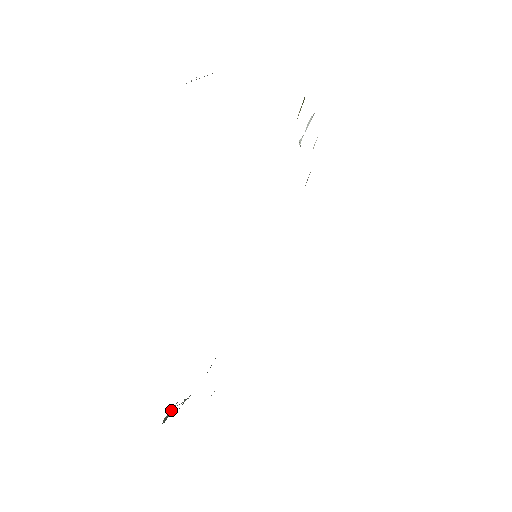
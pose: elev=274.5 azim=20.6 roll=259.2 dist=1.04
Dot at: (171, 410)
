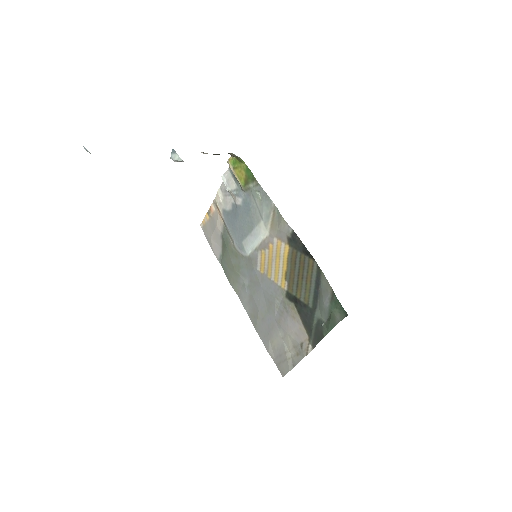
Dot at: (337, 315)
